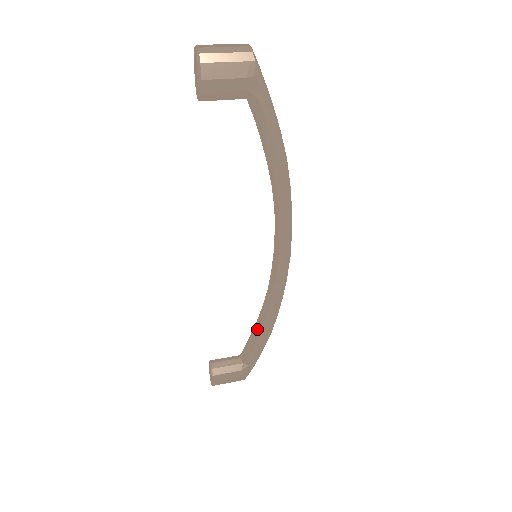
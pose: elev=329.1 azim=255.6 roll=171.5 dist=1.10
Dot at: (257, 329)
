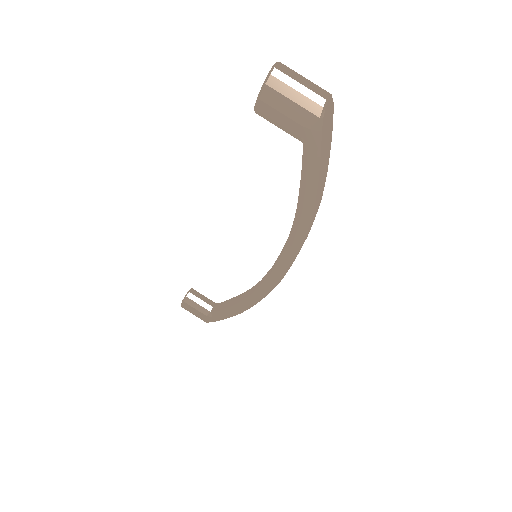
Dot at: (233, 301)
